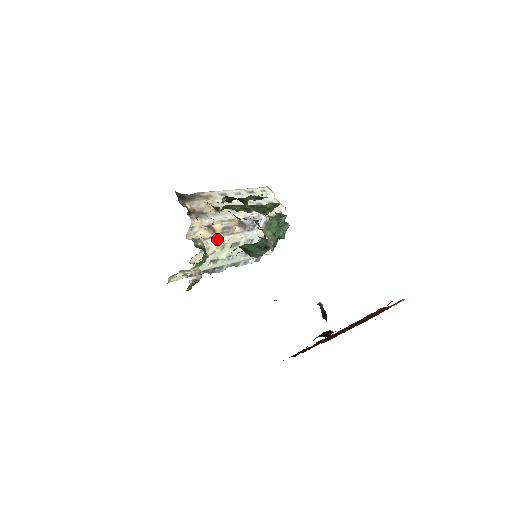
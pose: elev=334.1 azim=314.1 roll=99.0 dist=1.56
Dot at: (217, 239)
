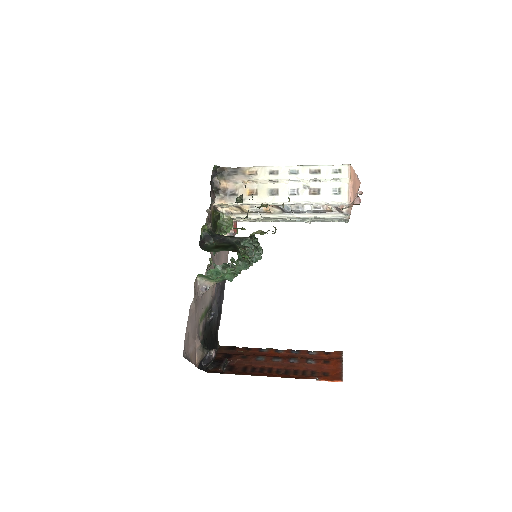
Dot at: (248, 216)
